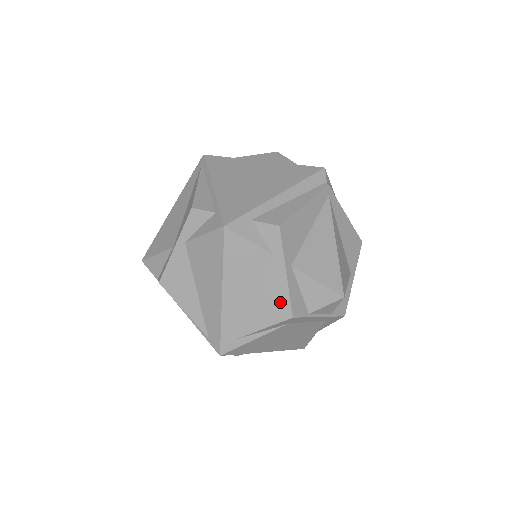
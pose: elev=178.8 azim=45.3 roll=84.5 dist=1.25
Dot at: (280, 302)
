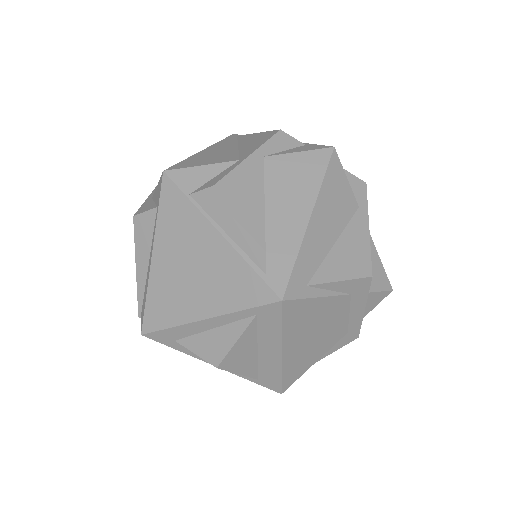
Dot at: (361, 255)
